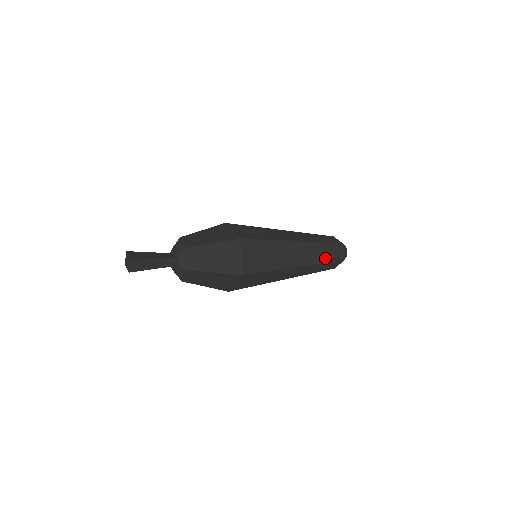
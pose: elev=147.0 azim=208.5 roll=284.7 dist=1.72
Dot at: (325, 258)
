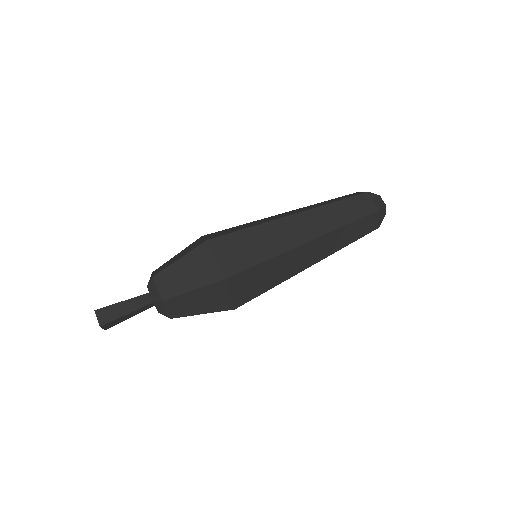
Dot at: (350, 239)
